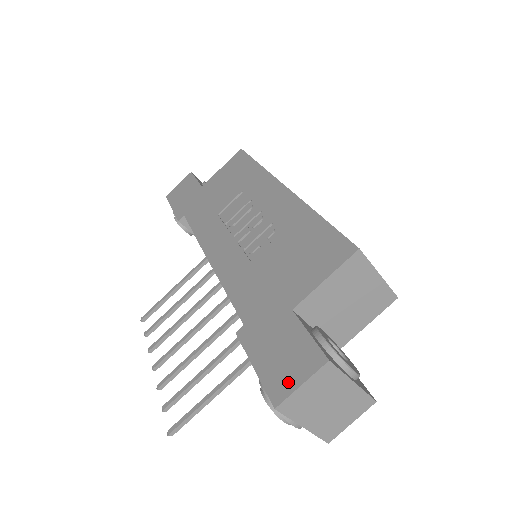
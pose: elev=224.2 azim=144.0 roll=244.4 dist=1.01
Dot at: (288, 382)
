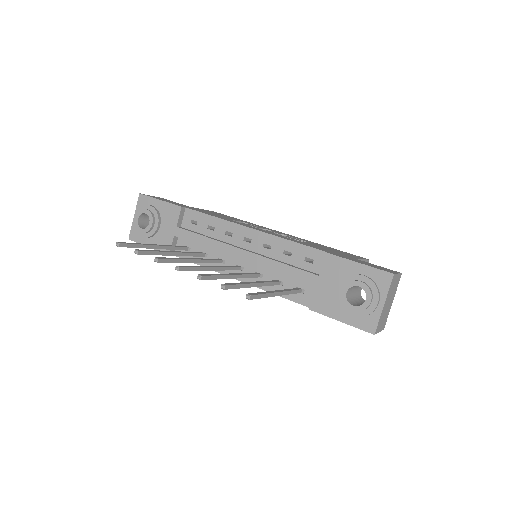
Dot at: (389, 271)
